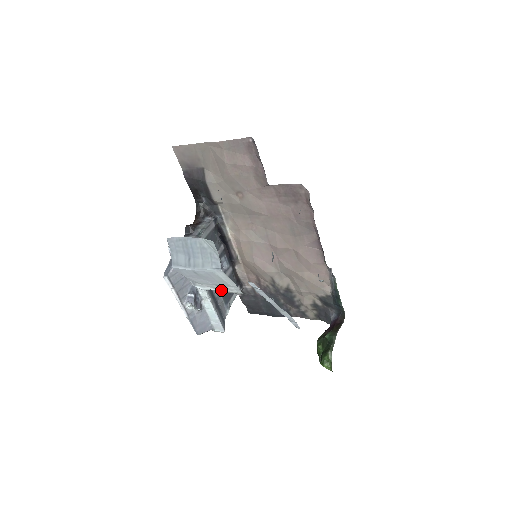
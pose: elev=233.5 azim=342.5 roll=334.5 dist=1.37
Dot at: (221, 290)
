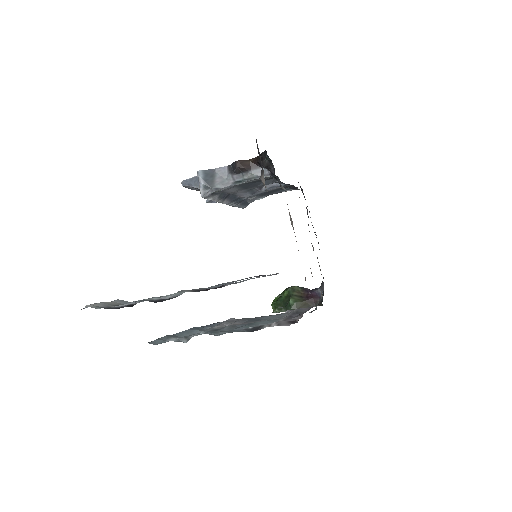
Dot at: occluded
